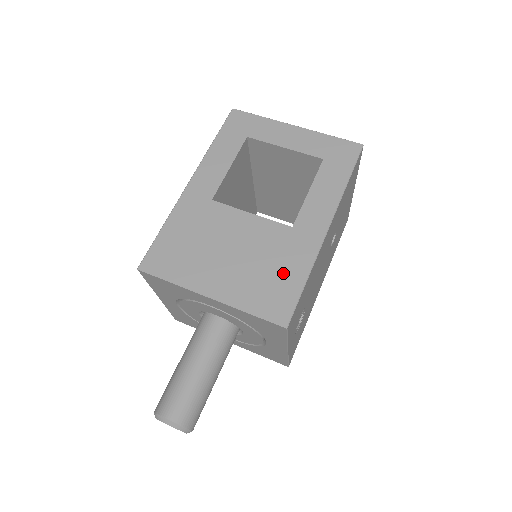
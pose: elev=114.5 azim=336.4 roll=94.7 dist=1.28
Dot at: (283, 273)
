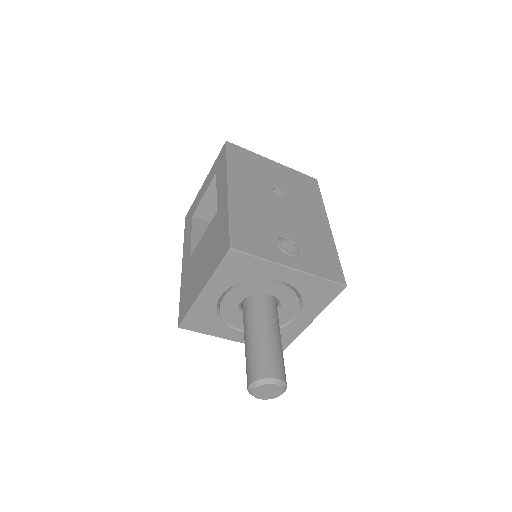
Dot at: (220, 233)
